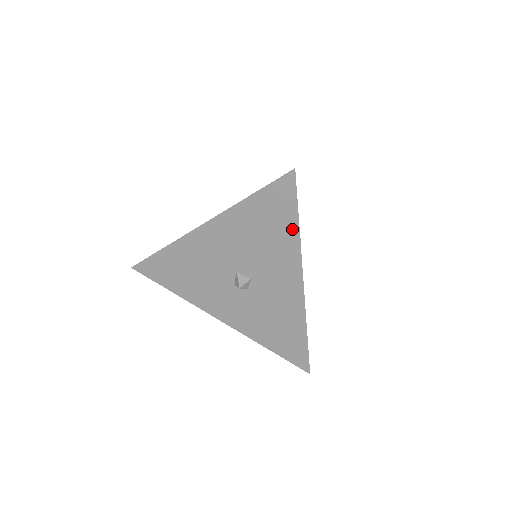
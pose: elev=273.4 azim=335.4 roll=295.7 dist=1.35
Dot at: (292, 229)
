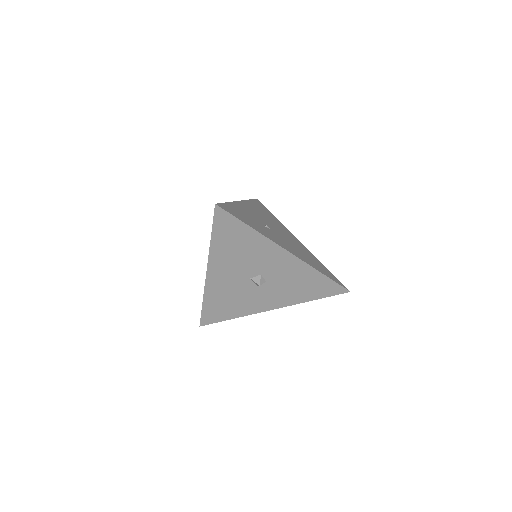
Dot at: (249, 232)
